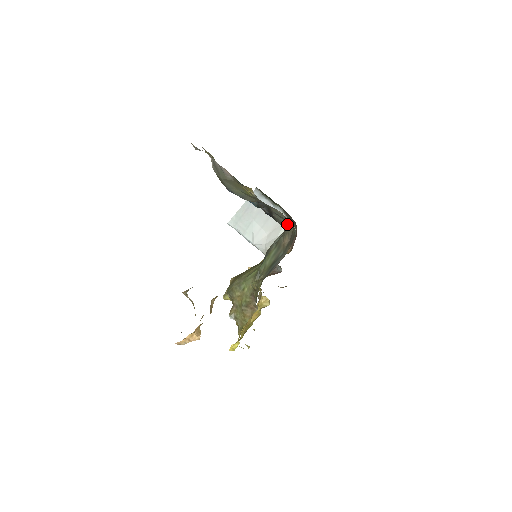
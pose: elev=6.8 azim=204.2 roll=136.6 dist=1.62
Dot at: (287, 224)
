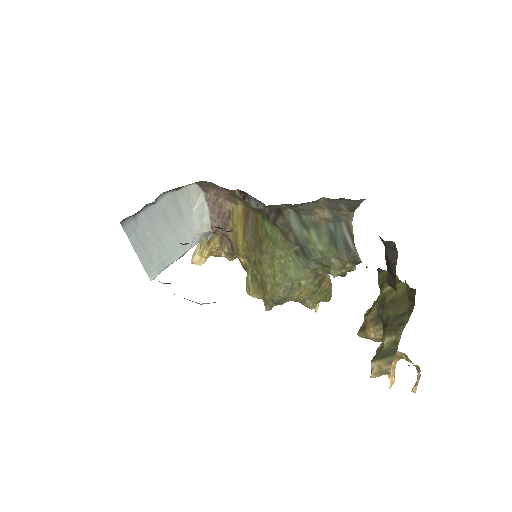
Dot at: (305, 204)
